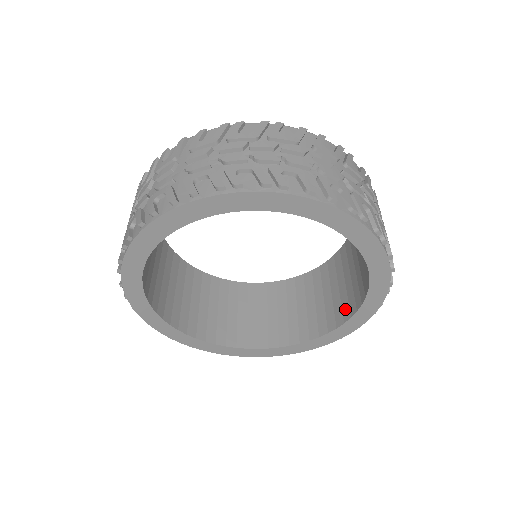
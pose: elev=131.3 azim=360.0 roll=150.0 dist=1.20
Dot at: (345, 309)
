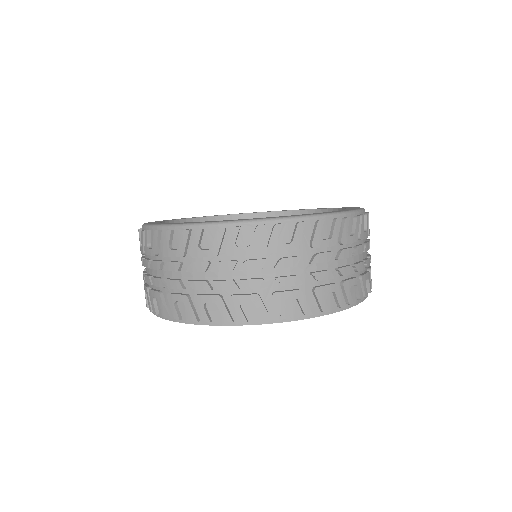
Dot at: occluded
